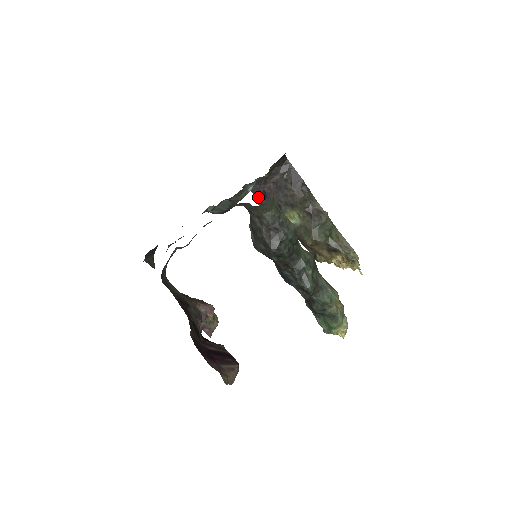
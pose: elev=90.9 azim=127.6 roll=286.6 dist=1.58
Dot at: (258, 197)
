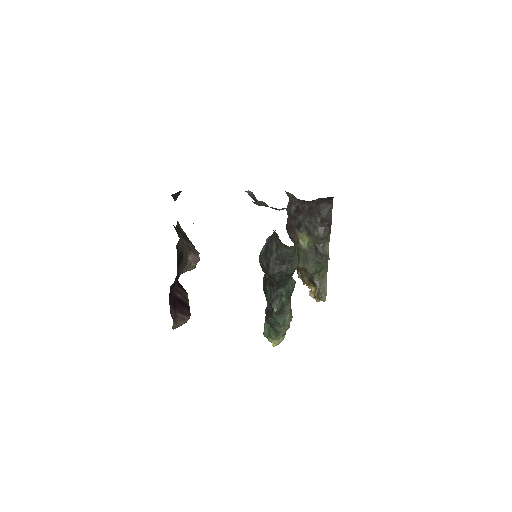
Dot at: (290, 206)
